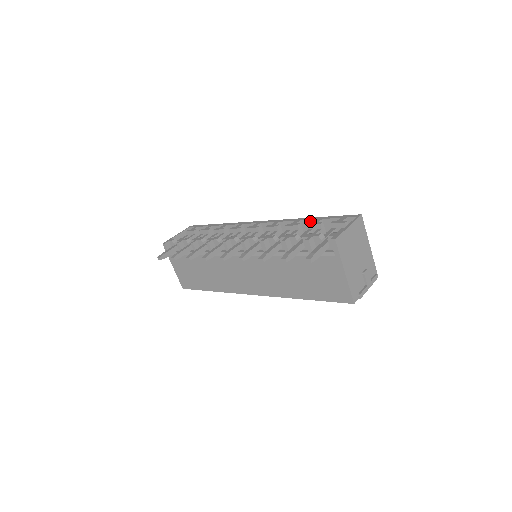
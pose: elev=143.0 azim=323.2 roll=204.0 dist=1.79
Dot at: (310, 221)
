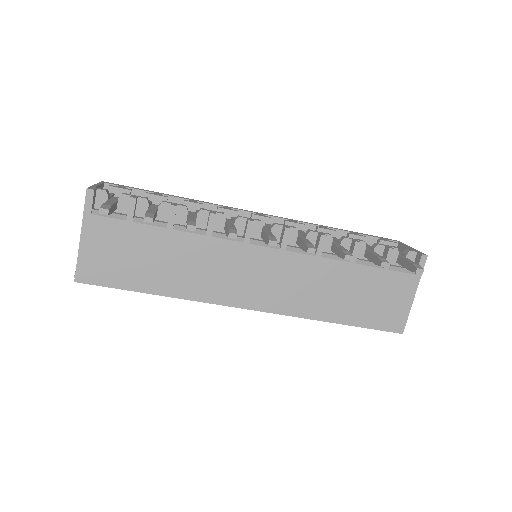
Dot at: (340, 231)
